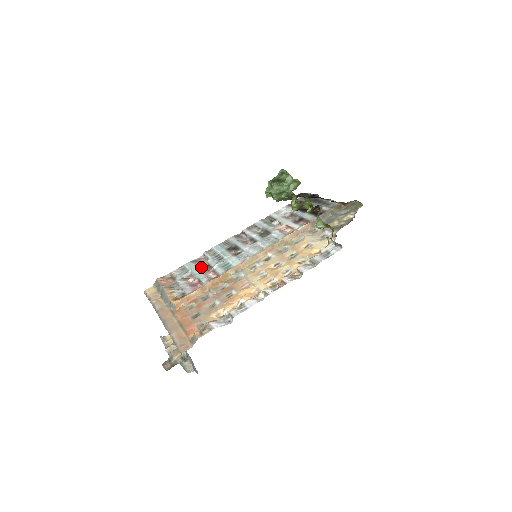
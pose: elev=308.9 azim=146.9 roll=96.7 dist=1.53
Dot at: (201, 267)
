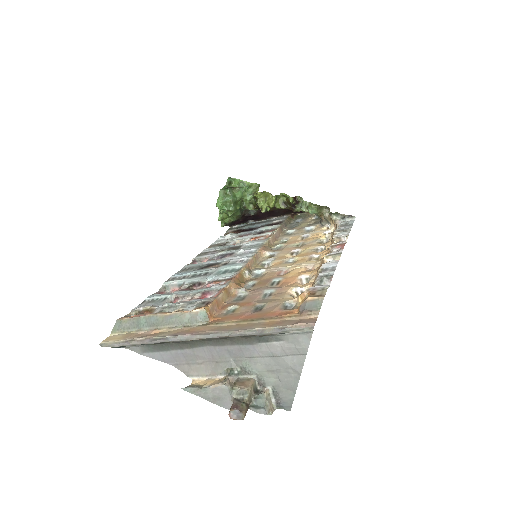
Dot at: (182, 289)
